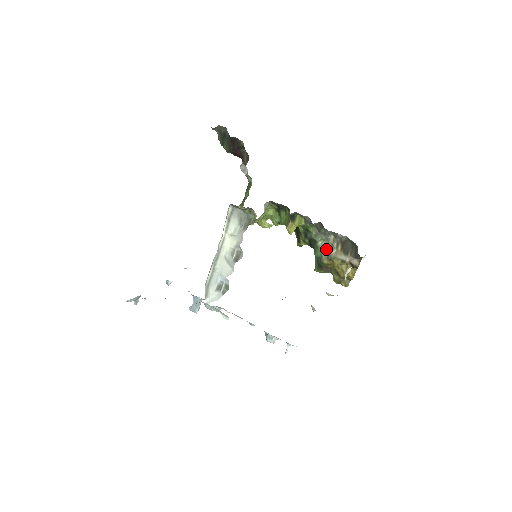
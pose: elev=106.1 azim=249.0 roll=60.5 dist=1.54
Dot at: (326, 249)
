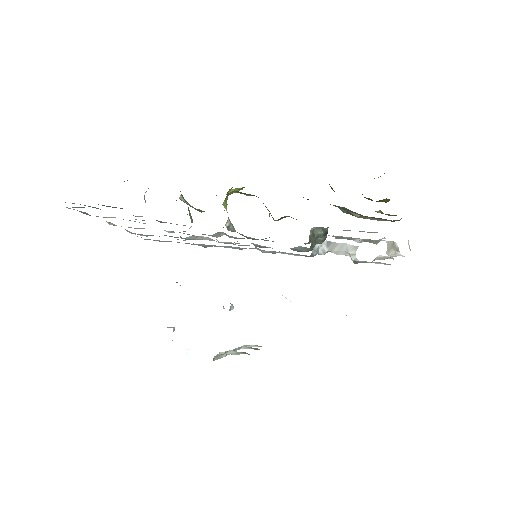
Dot at: (343, 209)
